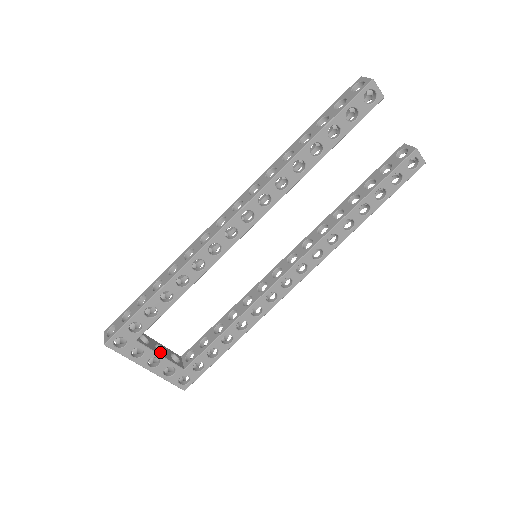
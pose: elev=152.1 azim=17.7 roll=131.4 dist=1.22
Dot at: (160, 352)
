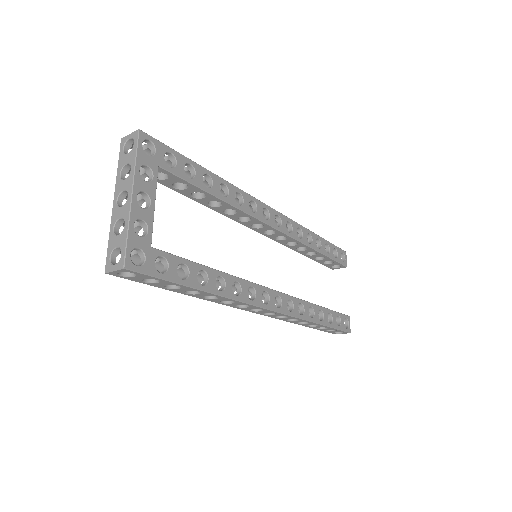
Dot at: occluded
